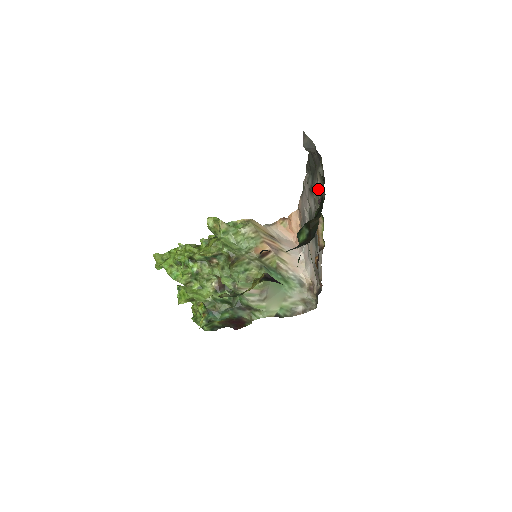
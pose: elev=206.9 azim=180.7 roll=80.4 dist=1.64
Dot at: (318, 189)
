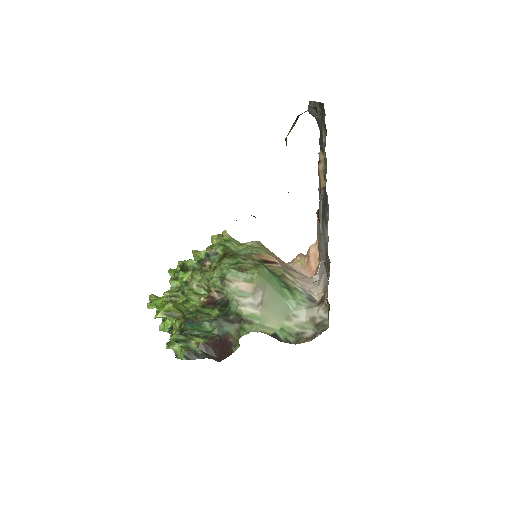
Dot at: (323, 147)
